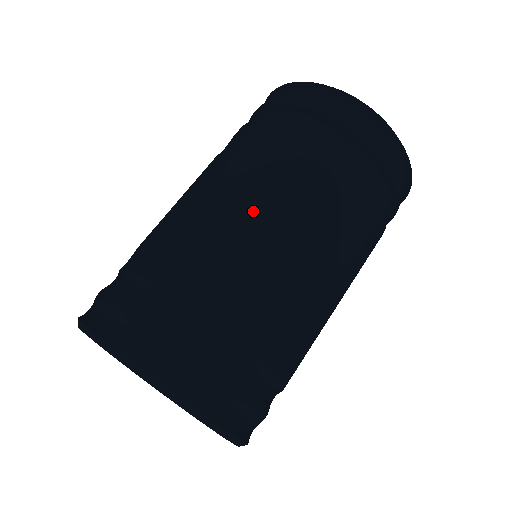
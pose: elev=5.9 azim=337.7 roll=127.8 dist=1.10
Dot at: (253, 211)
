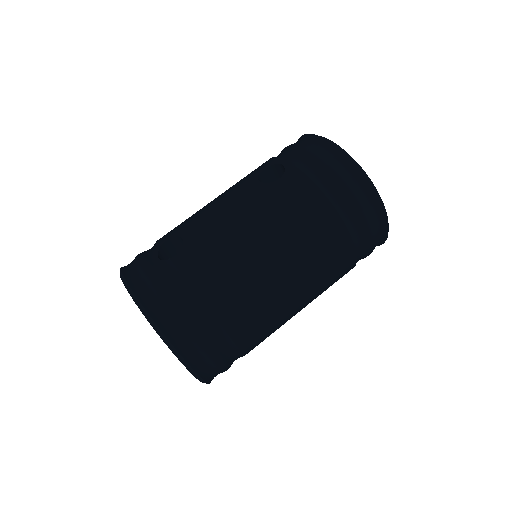
Dot at: (277, 263)
